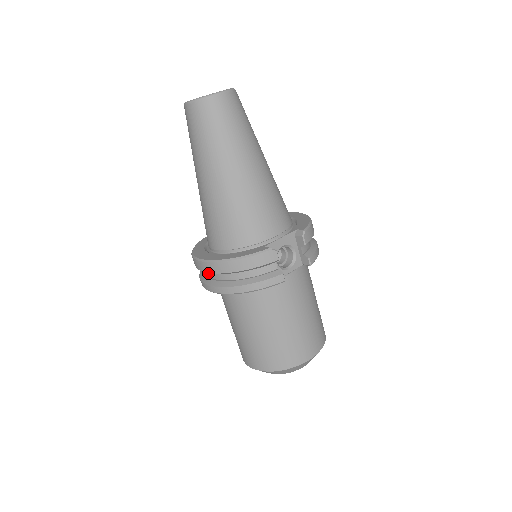
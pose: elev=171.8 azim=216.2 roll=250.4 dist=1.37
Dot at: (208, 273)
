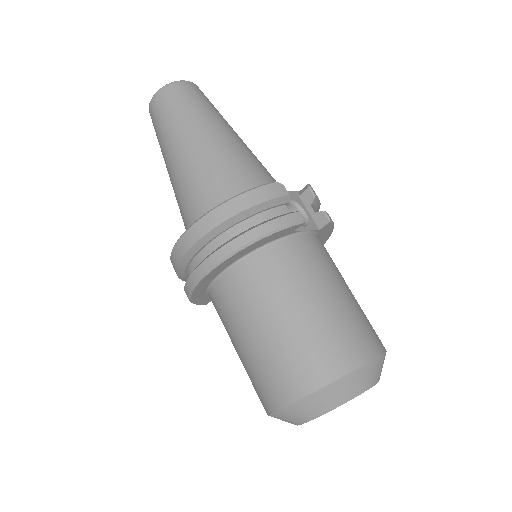
Dot at: (197, 259)
